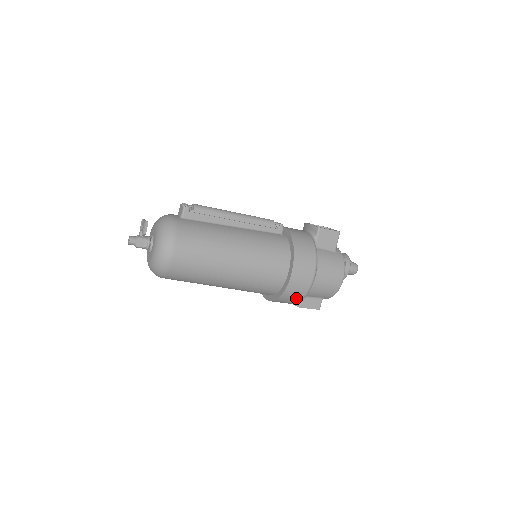
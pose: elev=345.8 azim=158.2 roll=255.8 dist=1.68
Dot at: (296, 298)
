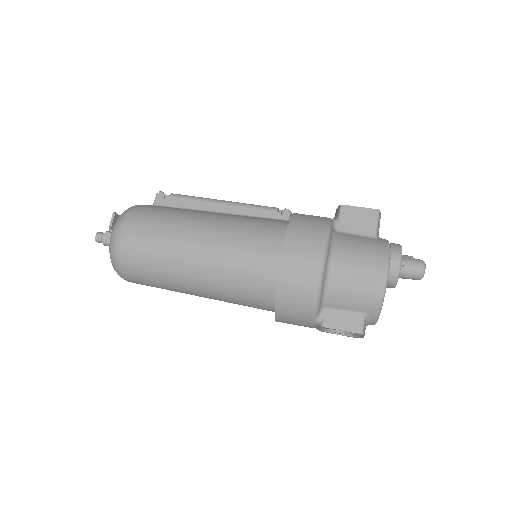
Dot at: (303, 301)
